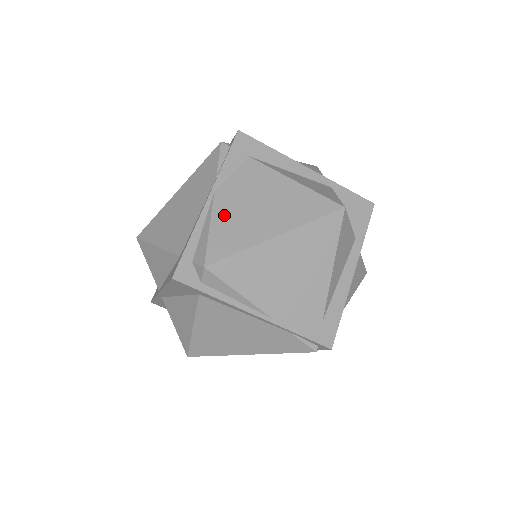
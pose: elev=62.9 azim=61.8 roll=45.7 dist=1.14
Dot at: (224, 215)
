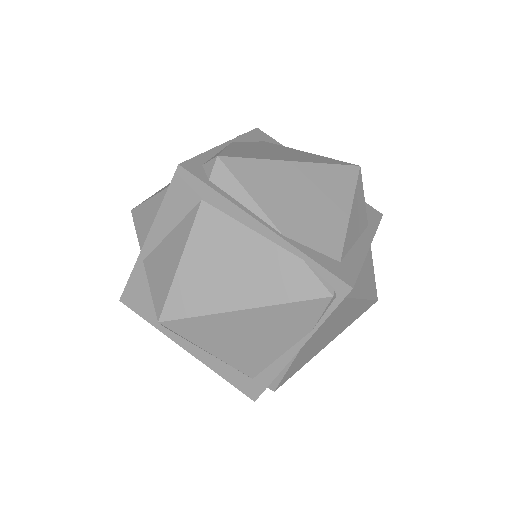
Dot at: (240, 148)
